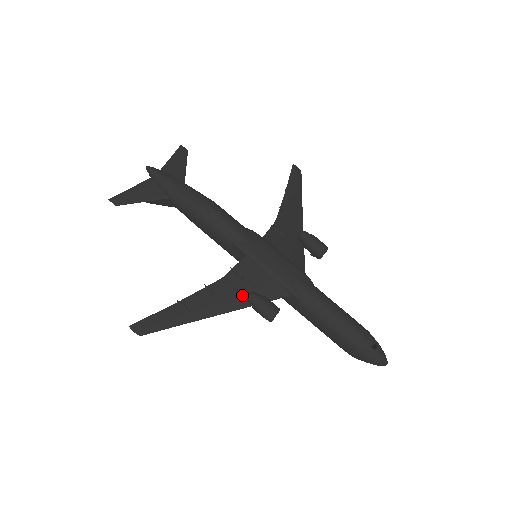
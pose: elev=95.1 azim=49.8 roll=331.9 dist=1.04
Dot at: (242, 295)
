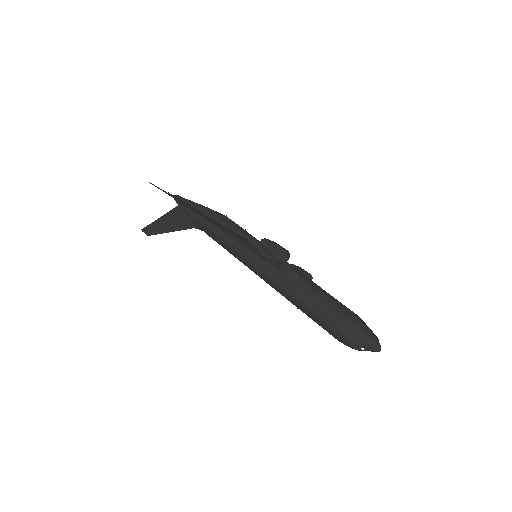
Dot at: (254, 245)
